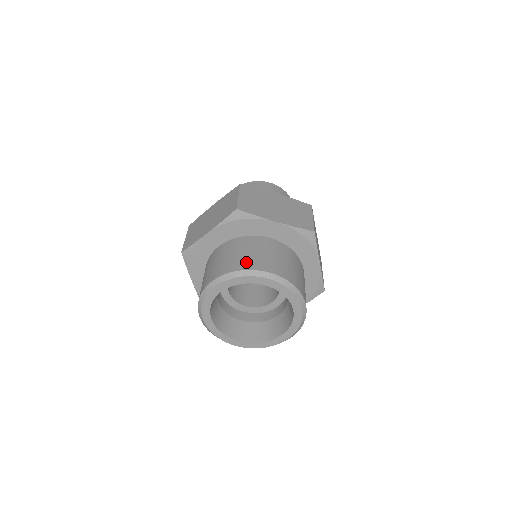
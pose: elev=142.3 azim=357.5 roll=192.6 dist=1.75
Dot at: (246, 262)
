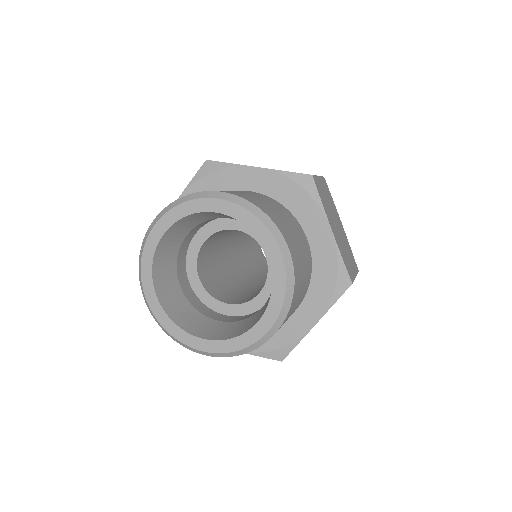
Dot at: occluded
